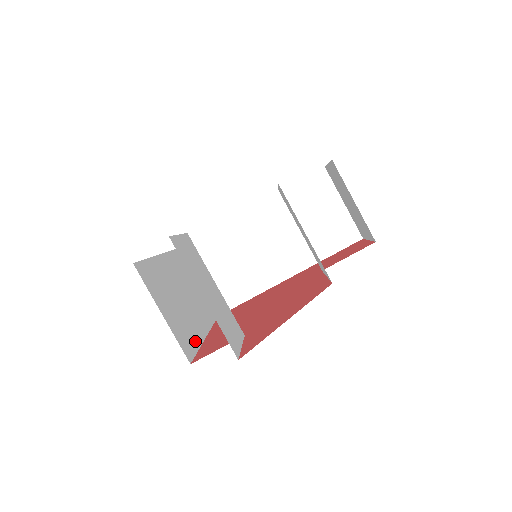
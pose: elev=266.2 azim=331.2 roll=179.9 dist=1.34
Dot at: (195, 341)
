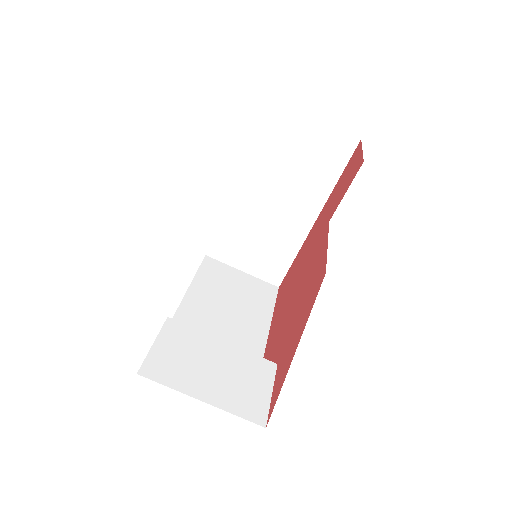
Dot at: occluded
